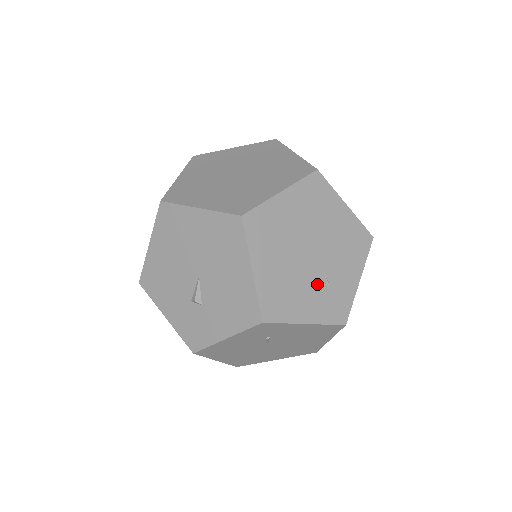
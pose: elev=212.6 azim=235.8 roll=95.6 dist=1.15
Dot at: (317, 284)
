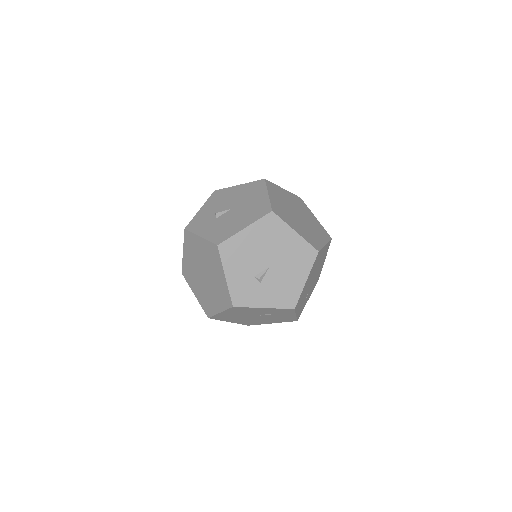
Dot at: occluded
